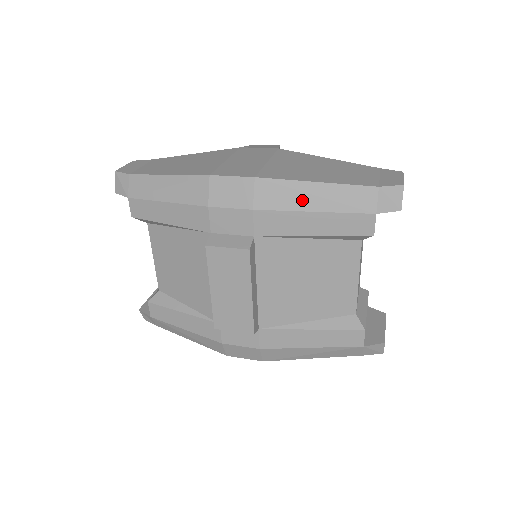
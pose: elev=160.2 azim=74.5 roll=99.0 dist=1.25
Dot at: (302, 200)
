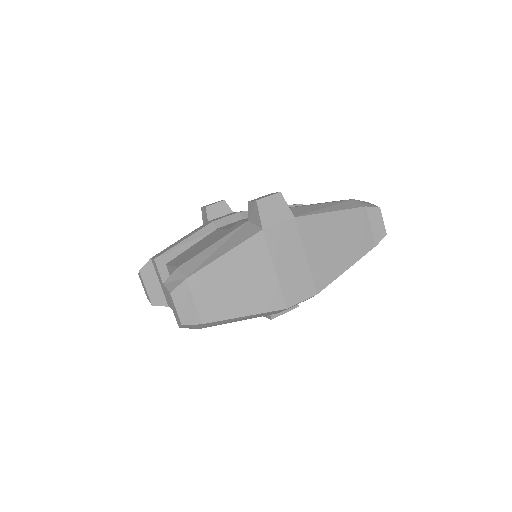
Dot at: occluded
